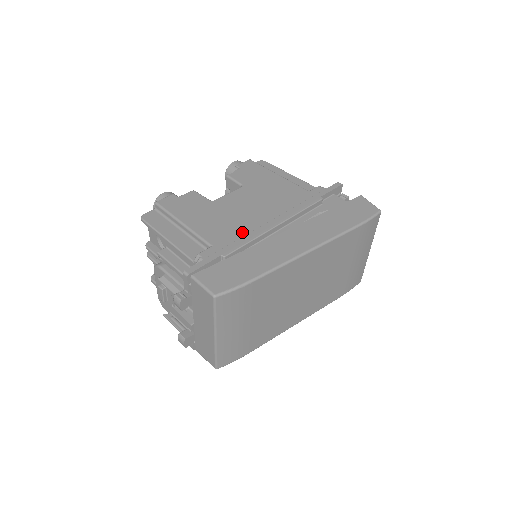
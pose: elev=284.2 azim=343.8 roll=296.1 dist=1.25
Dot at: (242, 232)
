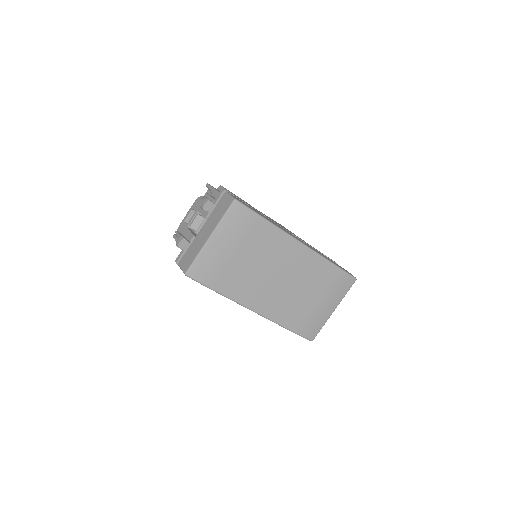
Dot at: occluded
